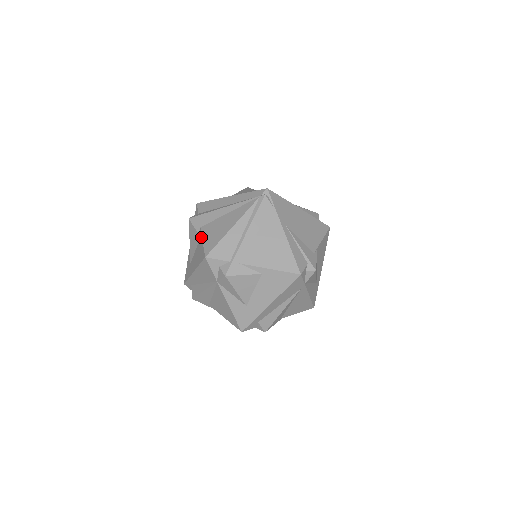
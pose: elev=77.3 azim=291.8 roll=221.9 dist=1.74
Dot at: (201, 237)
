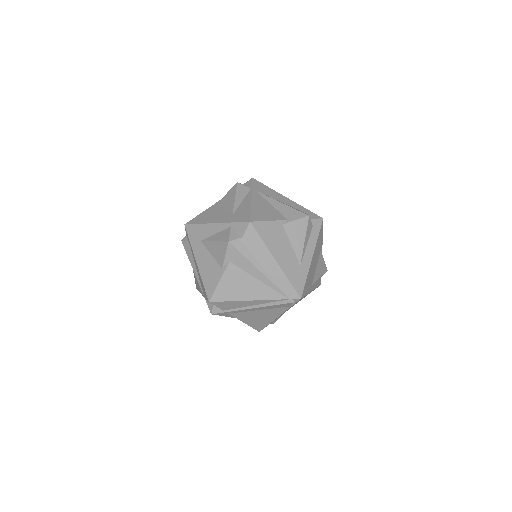
Dot at: (222, 274)
